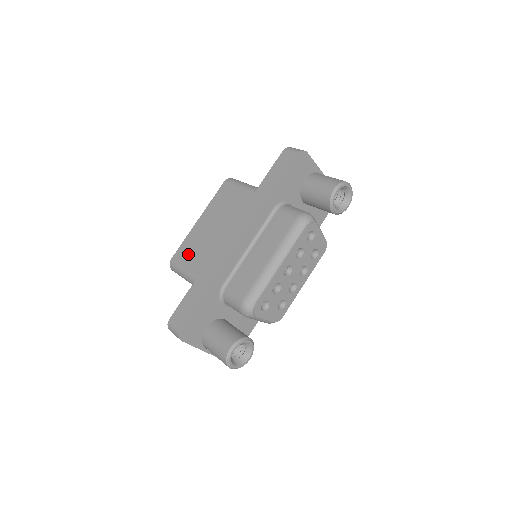
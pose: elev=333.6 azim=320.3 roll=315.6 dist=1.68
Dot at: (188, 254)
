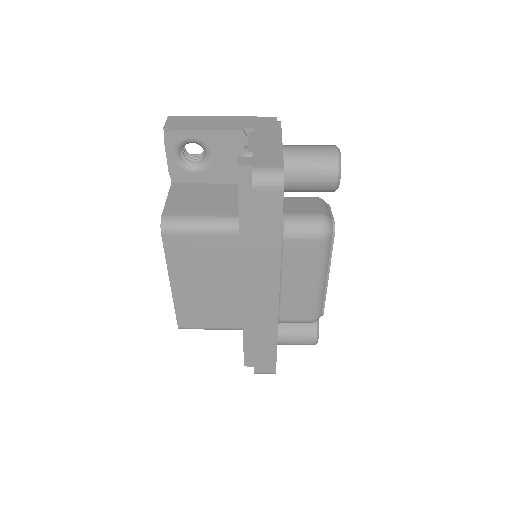
Dot at: (199, 317)
